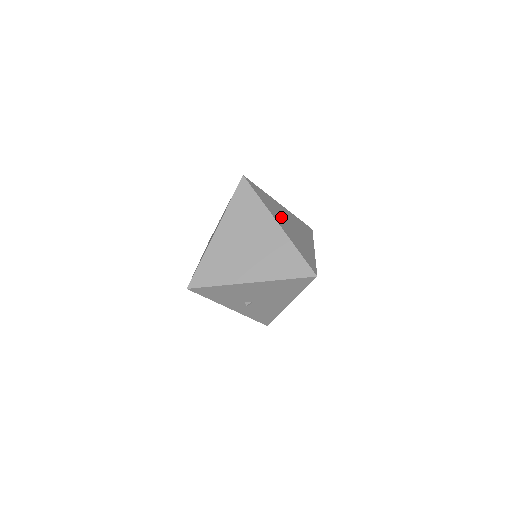
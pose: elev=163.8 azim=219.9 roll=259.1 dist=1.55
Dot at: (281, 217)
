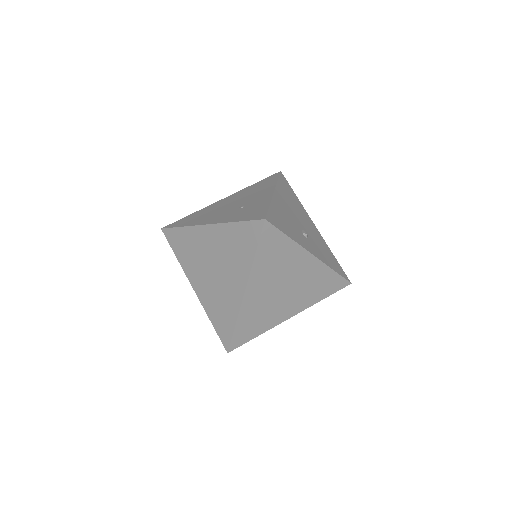
Dot at: (273, 279)
